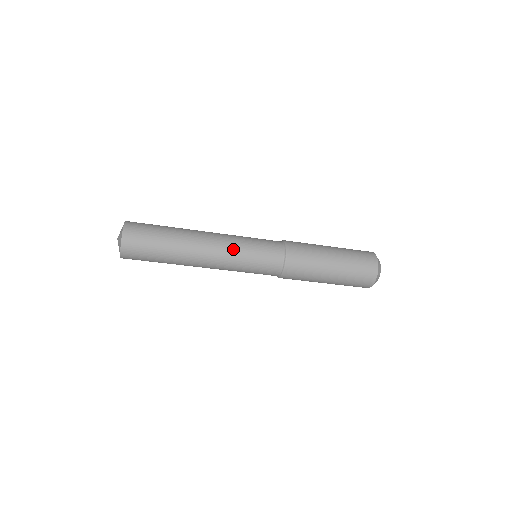
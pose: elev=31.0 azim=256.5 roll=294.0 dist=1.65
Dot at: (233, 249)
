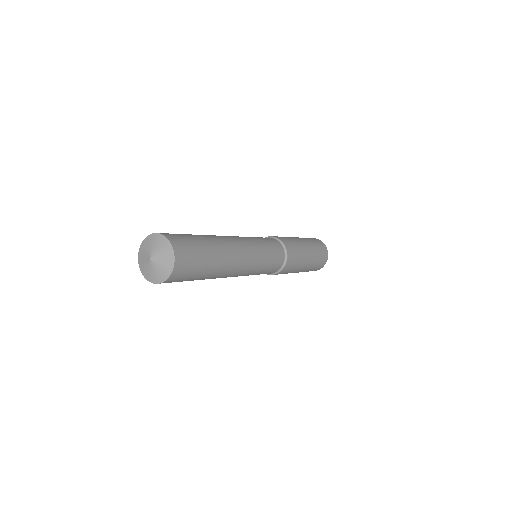
Dot at: (256, 262)
